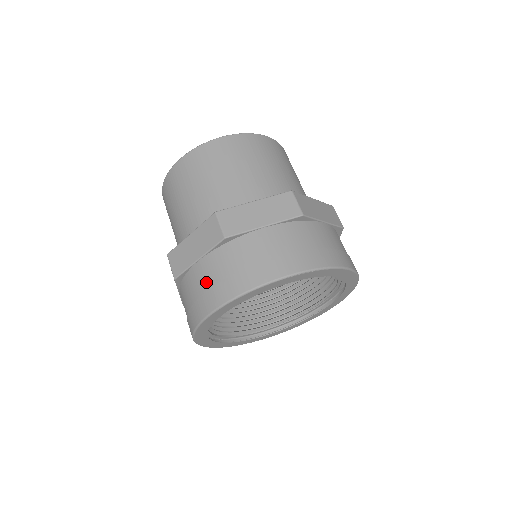
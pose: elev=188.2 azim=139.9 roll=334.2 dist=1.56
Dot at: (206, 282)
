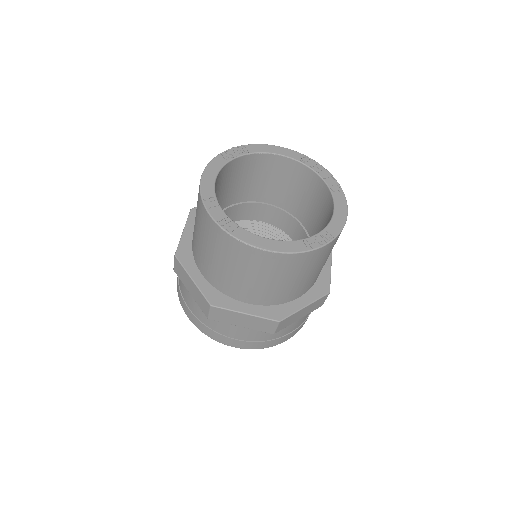
Dot at: (189, 304)
